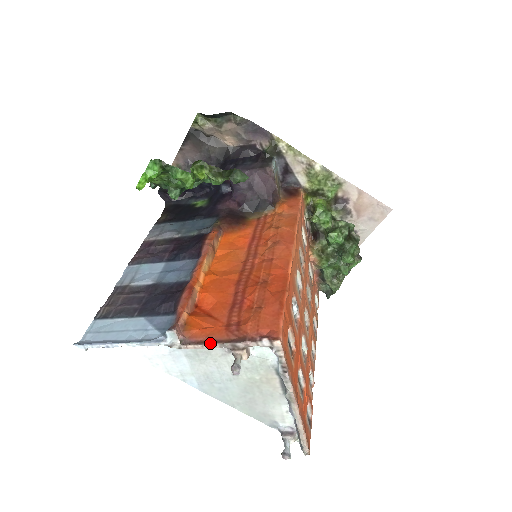
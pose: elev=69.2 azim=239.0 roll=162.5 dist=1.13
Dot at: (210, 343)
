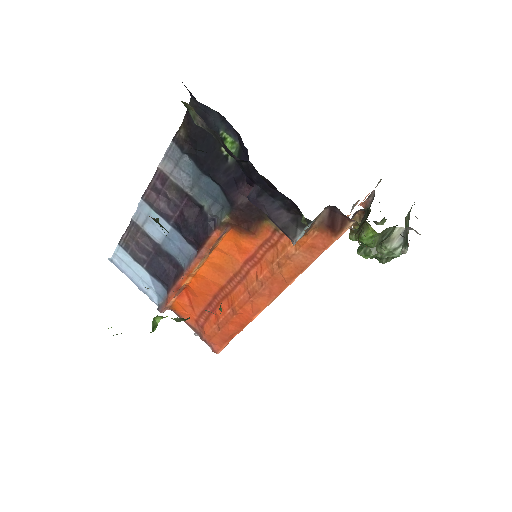
Dot at: occluded
